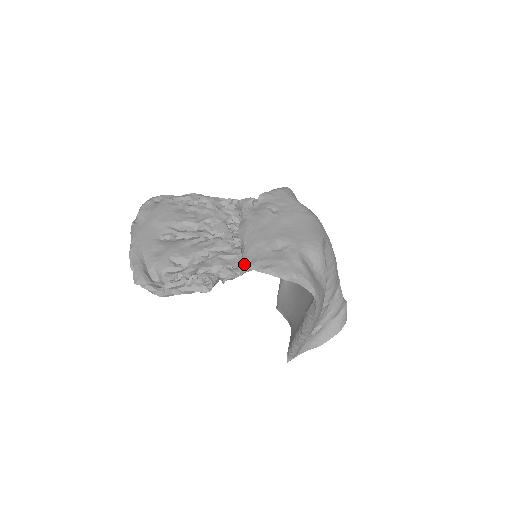
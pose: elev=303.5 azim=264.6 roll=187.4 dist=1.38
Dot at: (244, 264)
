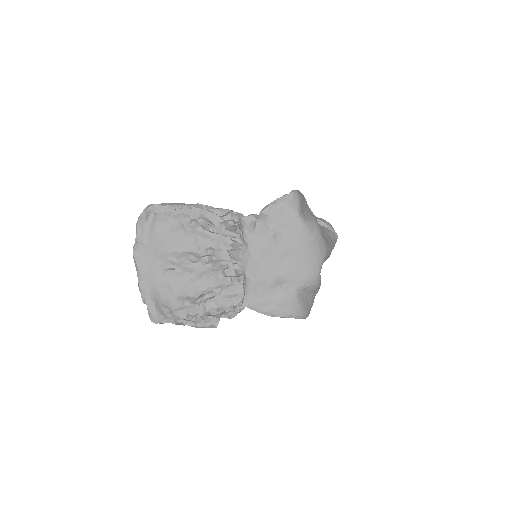
Dot at: (246, 304)
